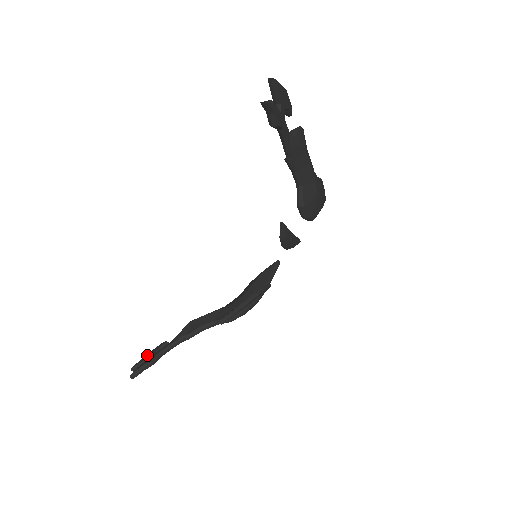
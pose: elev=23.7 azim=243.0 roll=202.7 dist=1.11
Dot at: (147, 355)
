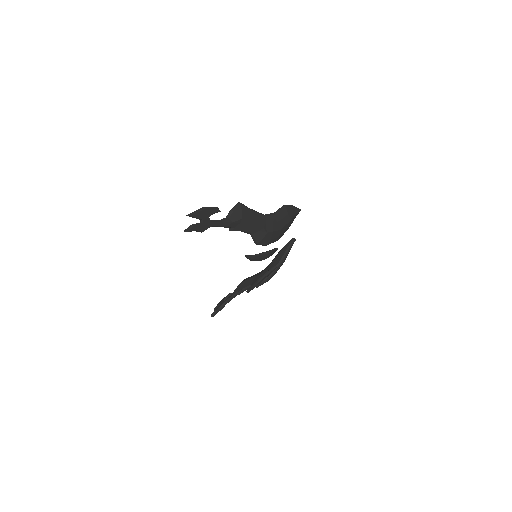
Dot at: (221, 301)
